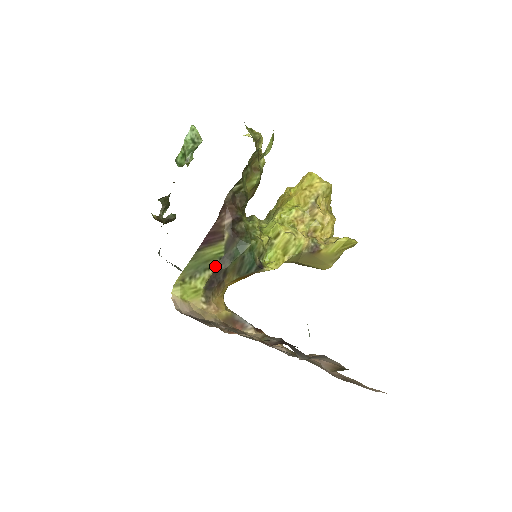
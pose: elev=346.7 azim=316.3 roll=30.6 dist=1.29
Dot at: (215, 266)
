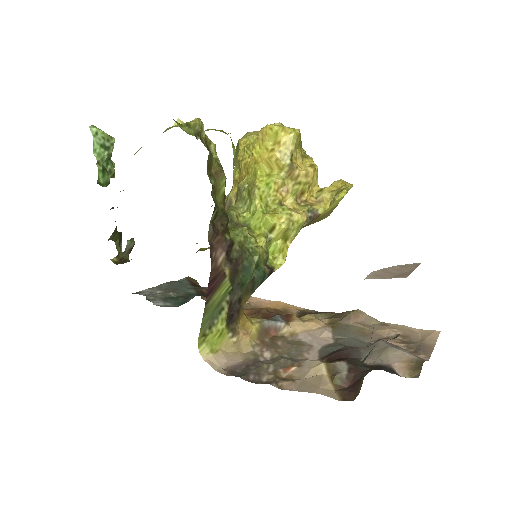
Dot at: (228, 302)
